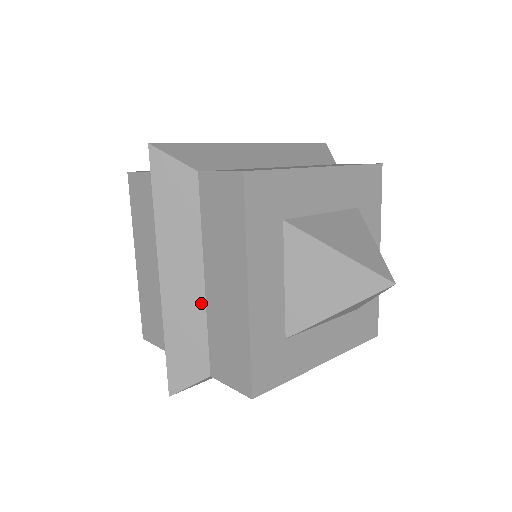
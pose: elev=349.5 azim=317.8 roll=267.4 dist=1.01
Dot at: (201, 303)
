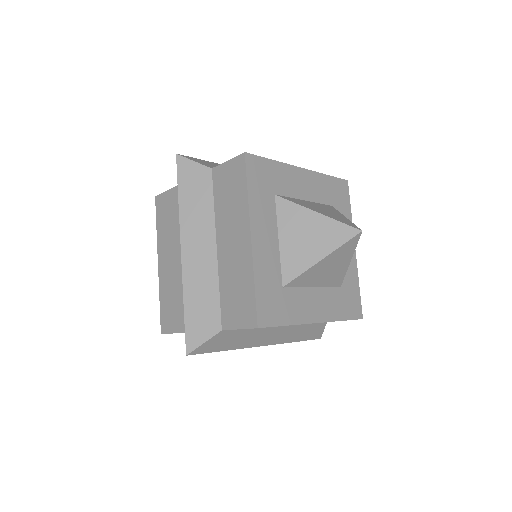
Dot at: (214, 267)
